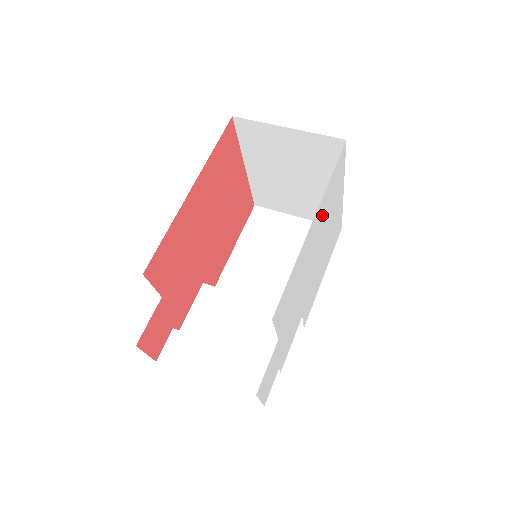
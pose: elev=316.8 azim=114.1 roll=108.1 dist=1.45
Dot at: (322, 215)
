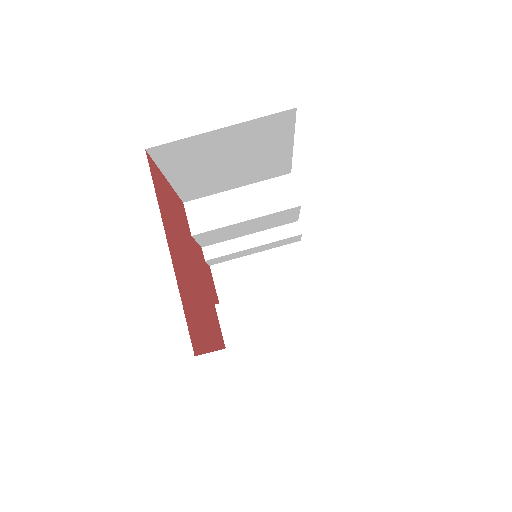
Dot at: occluded
